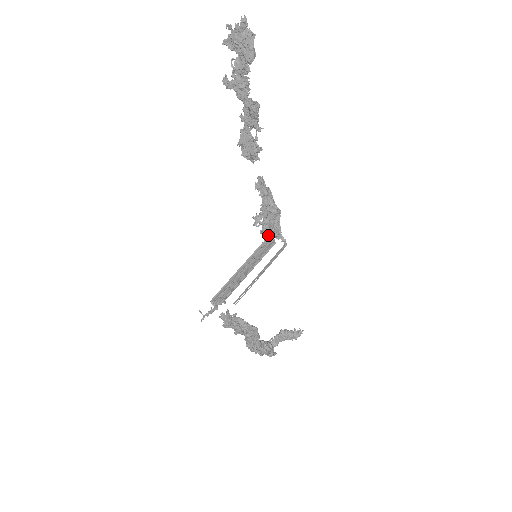
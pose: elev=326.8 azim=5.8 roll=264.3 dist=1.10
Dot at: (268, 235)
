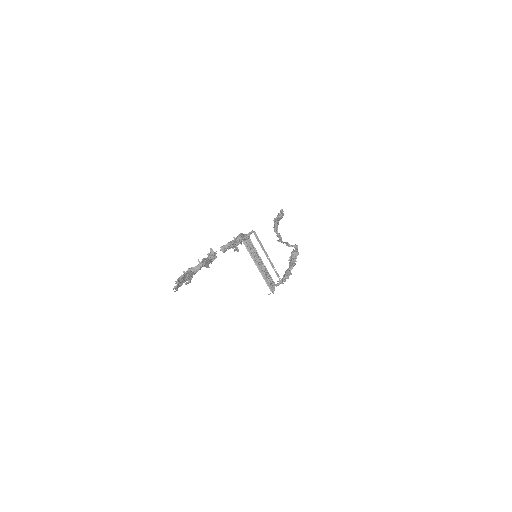
Dot at: occluded
